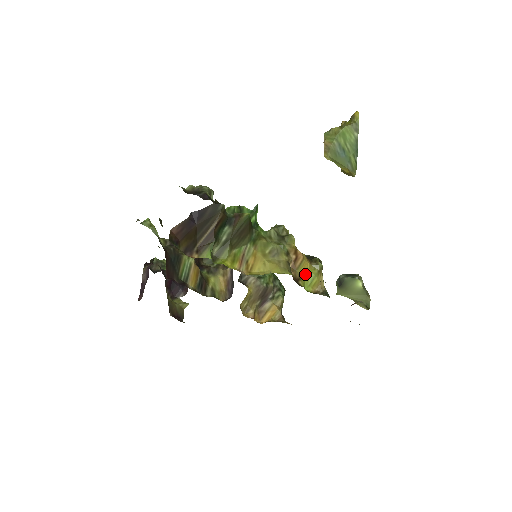
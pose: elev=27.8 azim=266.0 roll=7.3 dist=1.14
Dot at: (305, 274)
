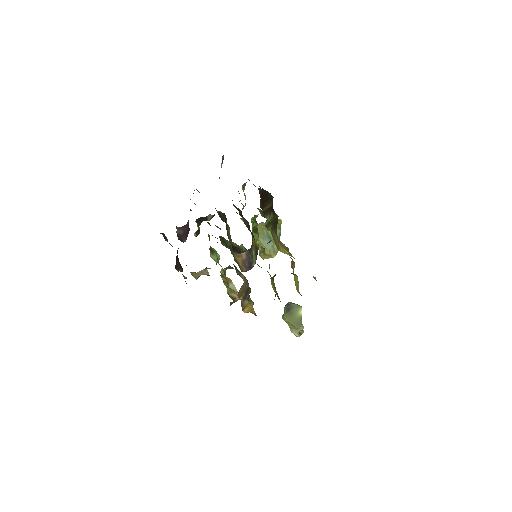
Dot at: (294, 276)
